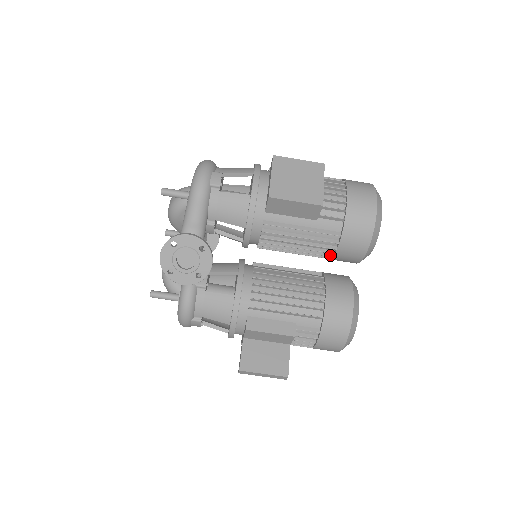
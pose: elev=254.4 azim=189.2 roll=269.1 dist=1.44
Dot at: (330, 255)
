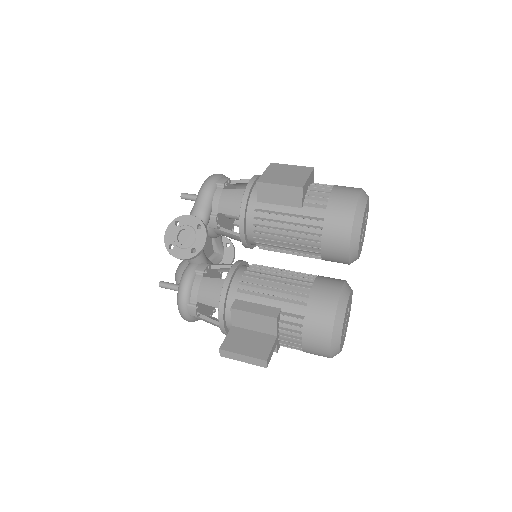
Dot at: (319, 247)
